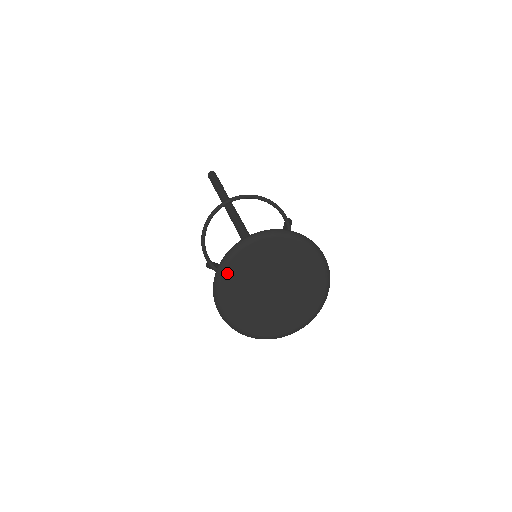
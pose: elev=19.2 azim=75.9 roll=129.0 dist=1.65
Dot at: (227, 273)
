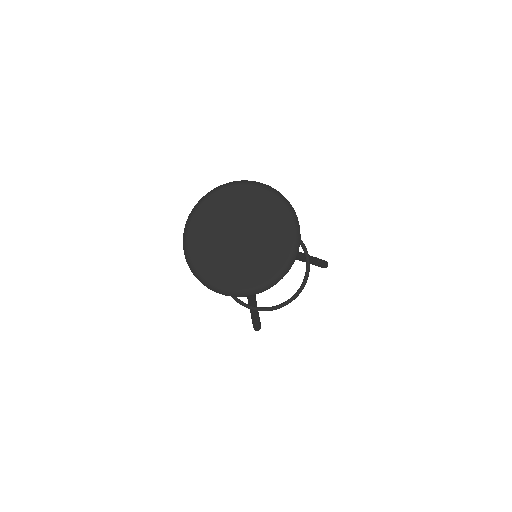
Dot at: (191, 231)
